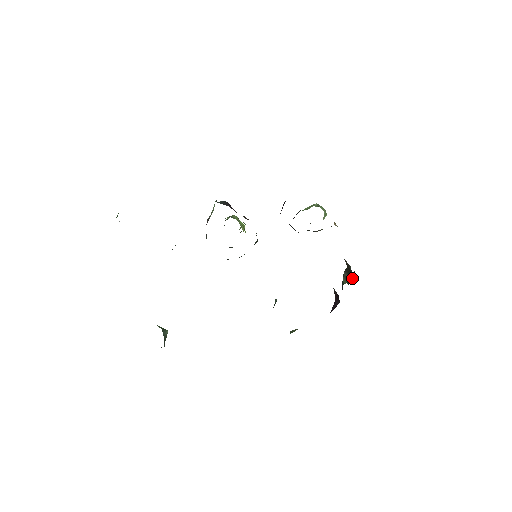
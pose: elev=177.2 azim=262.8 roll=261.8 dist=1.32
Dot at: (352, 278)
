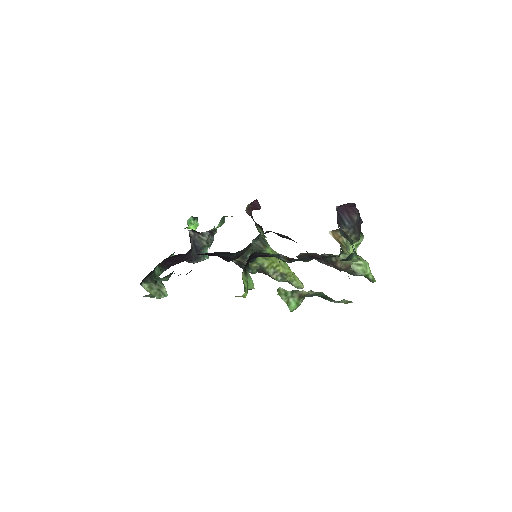
Dot at: occluded
